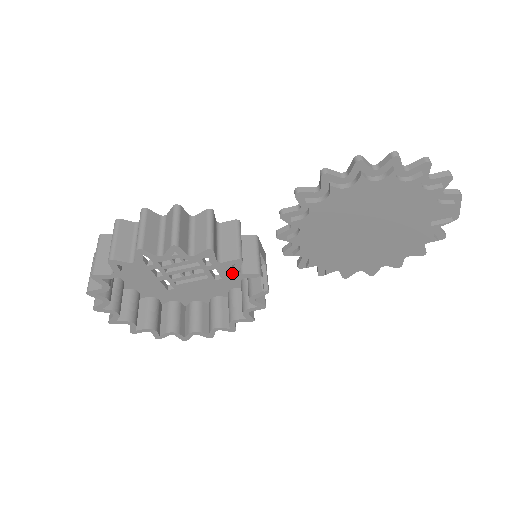
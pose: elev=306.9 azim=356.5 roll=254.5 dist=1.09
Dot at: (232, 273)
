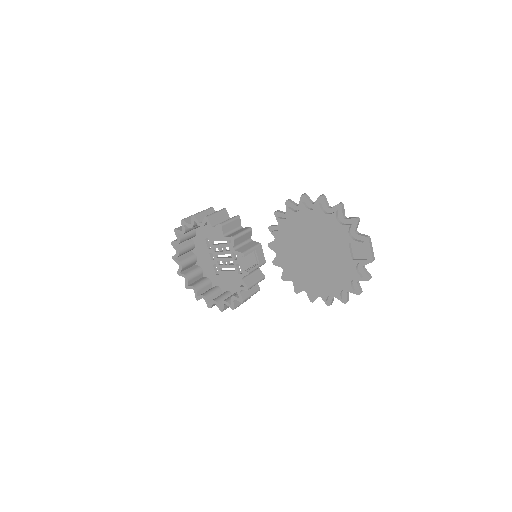
Dot at: occluded
